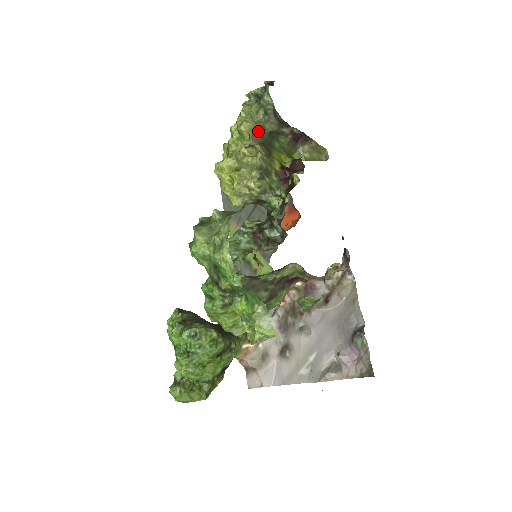
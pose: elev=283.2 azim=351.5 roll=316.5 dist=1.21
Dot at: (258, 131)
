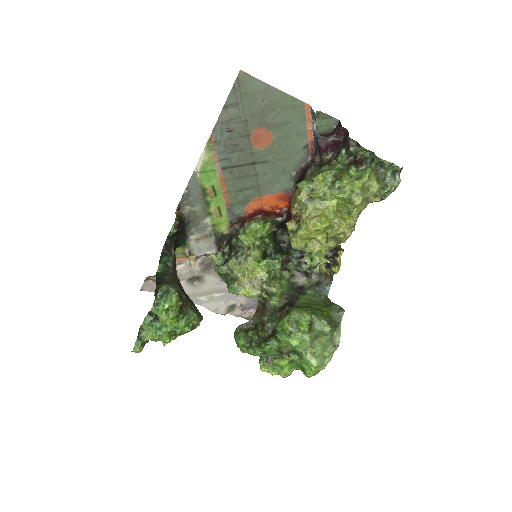
Dot at: (362, 210)
